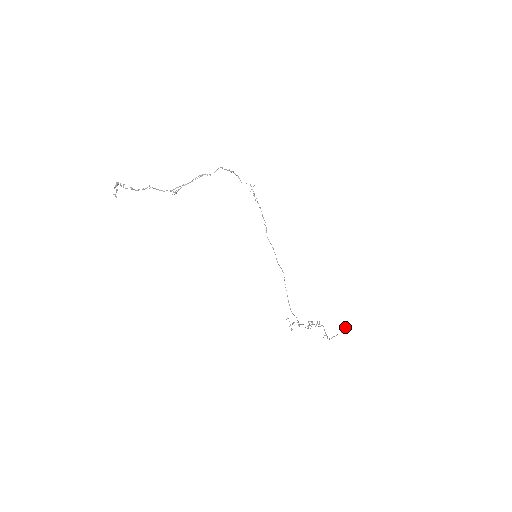
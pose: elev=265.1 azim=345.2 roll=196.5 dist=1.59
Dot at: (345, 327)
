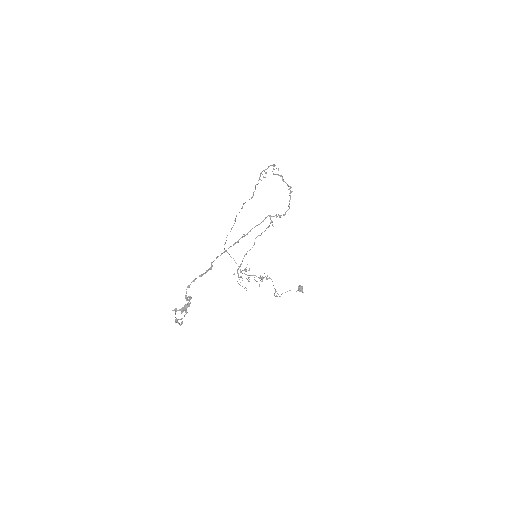
Dot at: (300, 291)
